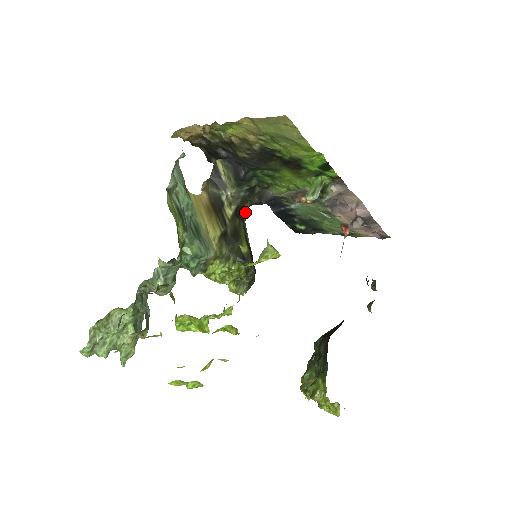
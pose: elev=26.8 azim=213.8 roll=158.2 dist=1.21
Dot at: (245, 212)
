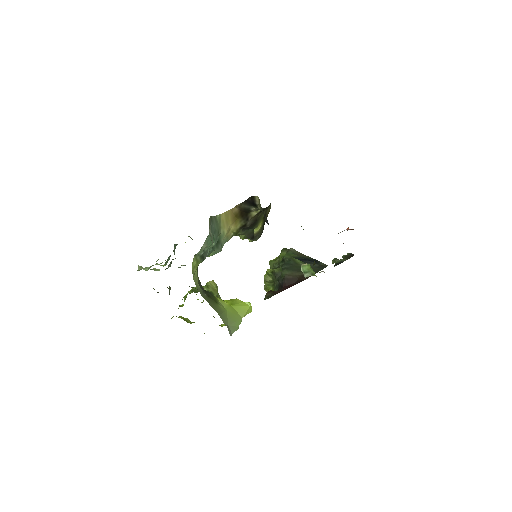
Dot at: occluded
